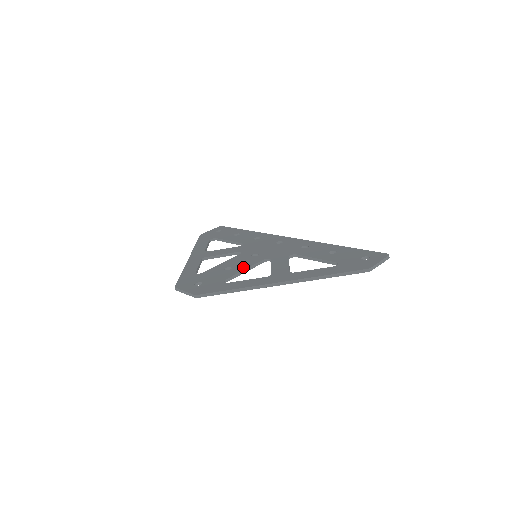
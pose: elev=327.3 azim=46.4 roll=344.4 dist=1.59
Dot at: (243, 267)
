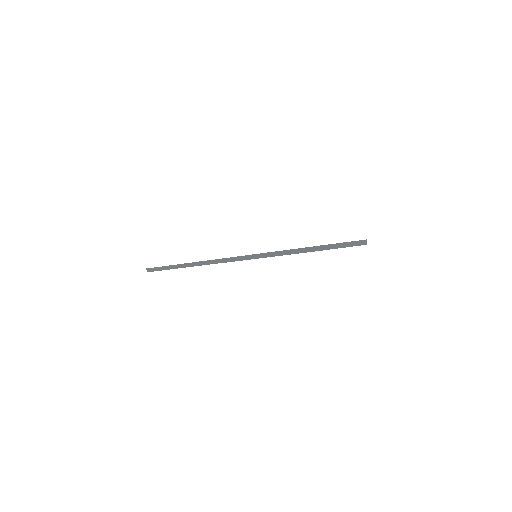
Dot at: occluded
